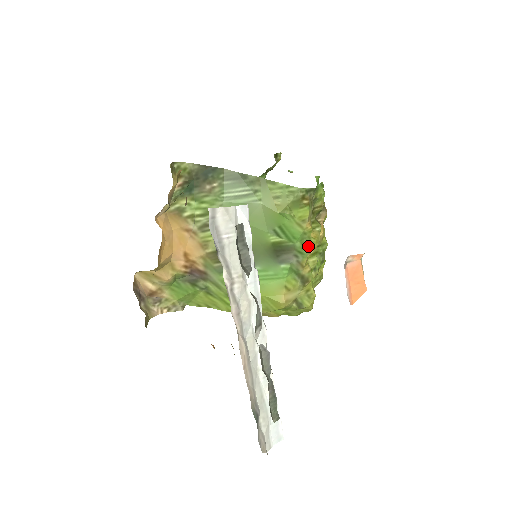
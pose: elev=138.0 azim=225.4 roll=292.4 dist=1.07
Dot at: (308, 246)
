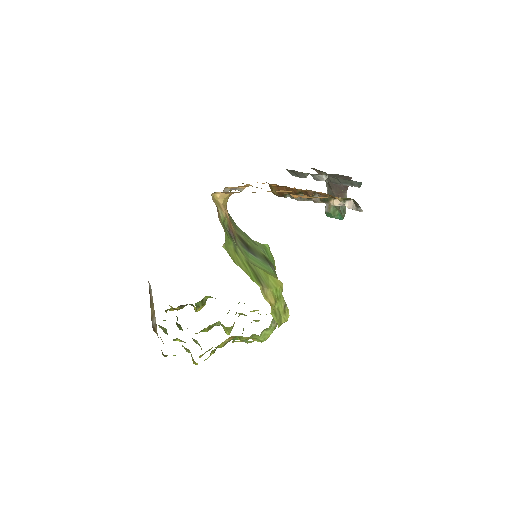
Dot at: occluded
